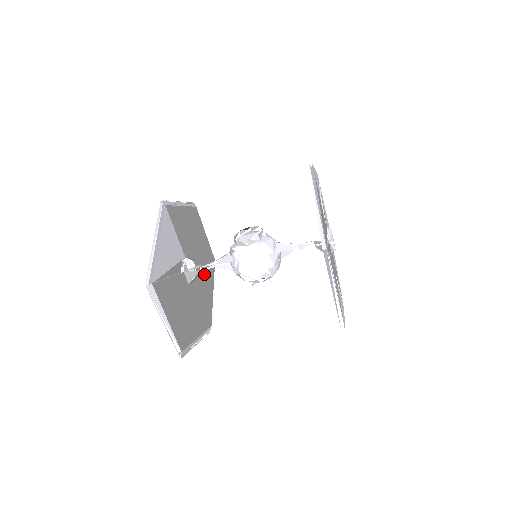
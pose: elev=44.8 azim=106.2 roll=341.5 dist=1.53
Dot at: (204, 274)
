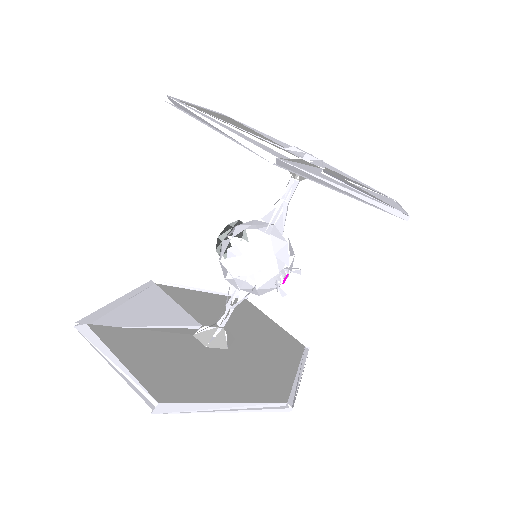
Dot at: (264, 350)
